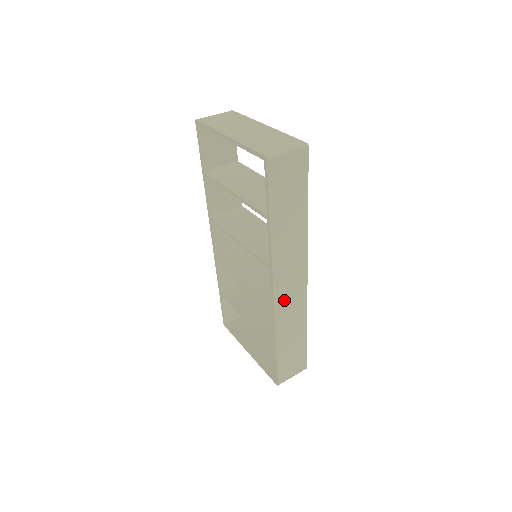
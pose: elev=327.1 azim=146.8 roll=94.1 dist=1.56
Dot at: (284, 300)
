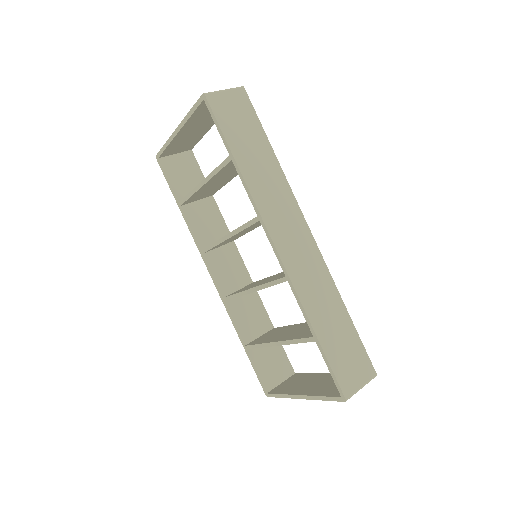
Dot at: (294, 259)
